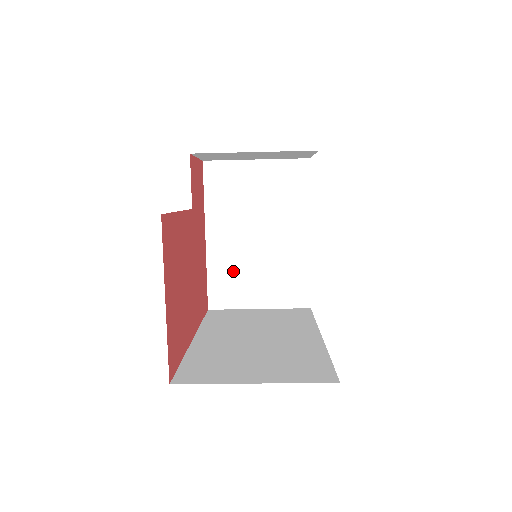
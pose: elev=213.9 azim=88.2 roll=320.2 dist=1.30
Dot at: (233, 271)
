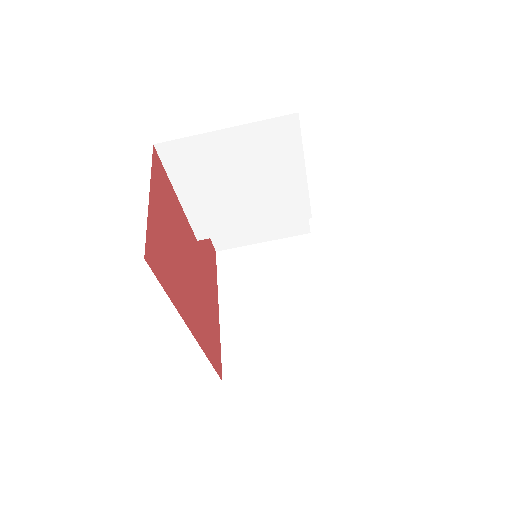
Dot at: (248, 337)
